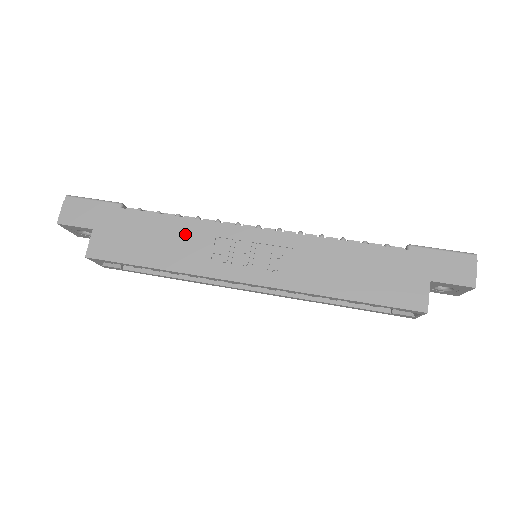
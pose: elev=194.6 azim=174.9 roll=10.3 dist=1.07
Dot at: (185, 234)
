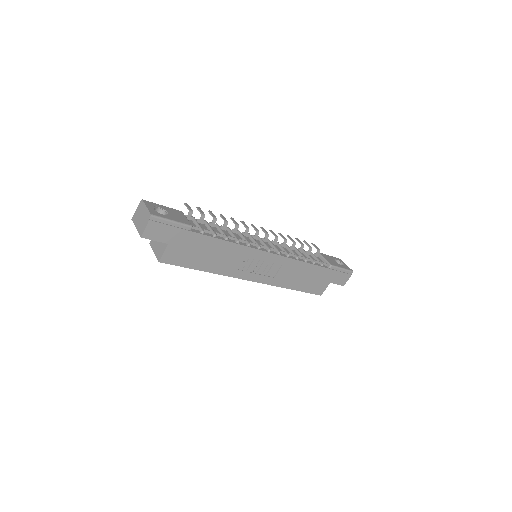
Dot at: (229, 253)
